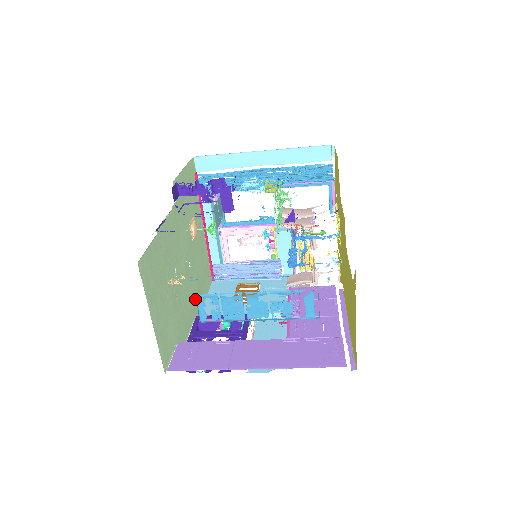
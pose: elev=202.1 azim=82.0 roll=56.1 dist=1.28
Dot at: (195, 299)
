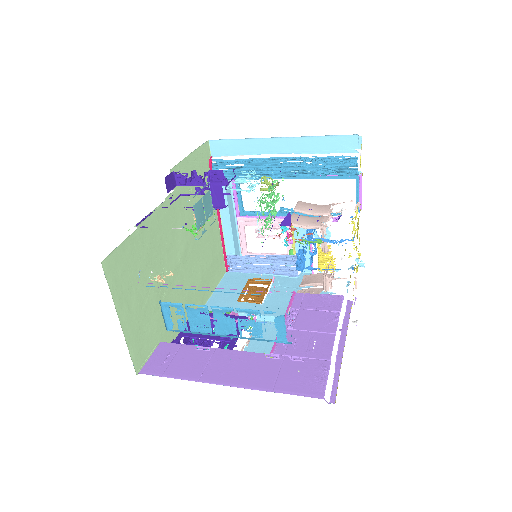
Dot at: (195, 293)
